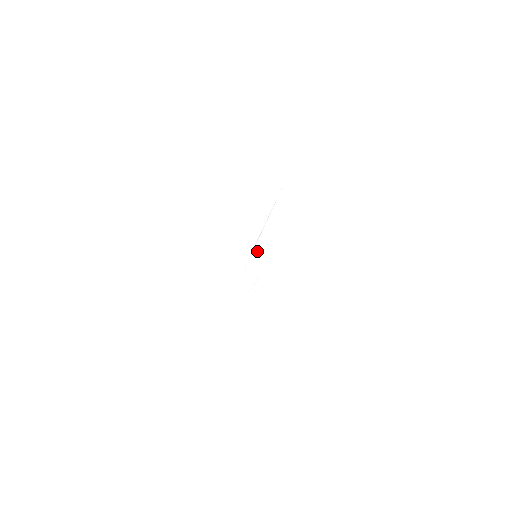
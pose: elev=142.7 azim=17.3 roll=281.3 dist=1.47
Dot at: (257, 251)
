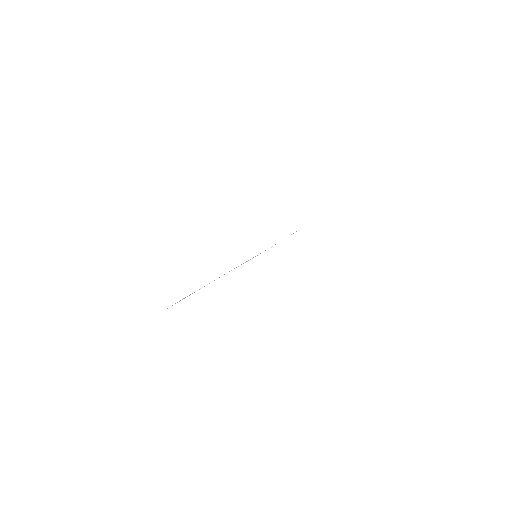
Dot at: (253, 257)
